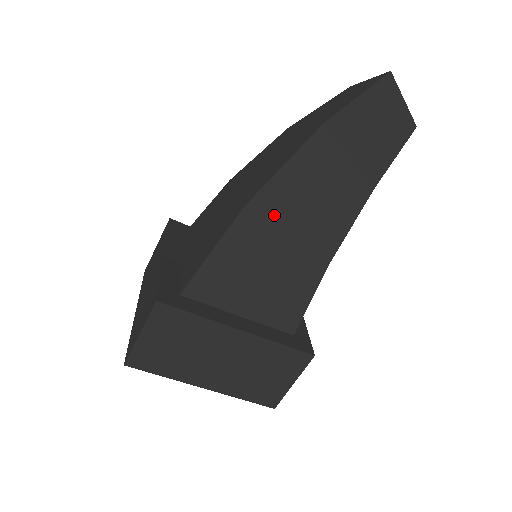
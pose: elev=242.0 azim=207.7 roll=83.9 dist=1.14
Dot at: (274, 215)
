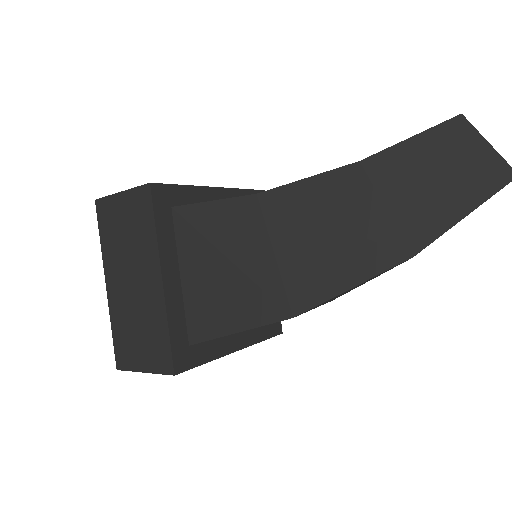
Dot at: occluded
